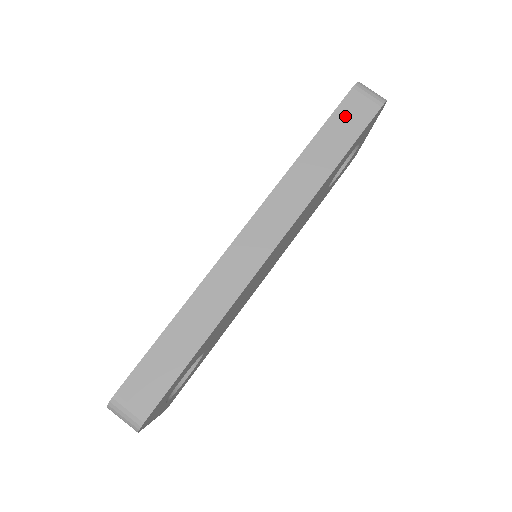
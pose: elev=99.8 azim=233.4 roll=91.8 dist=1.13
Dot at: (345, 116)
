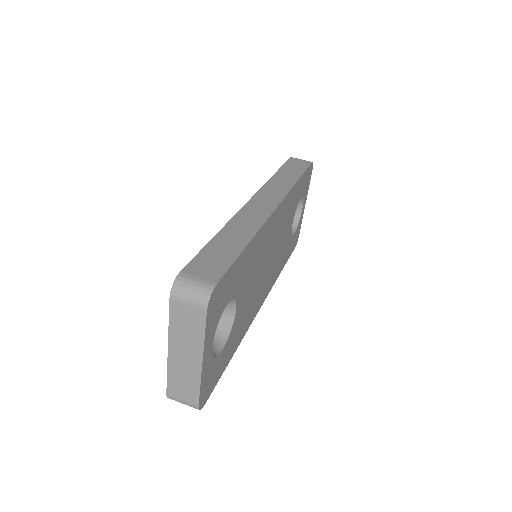
Dot at: (292, 165)
